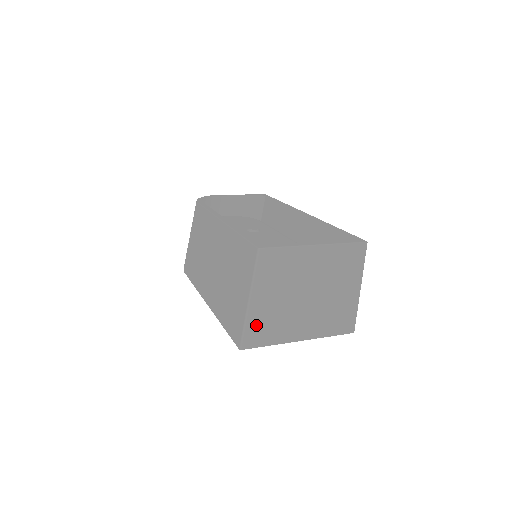
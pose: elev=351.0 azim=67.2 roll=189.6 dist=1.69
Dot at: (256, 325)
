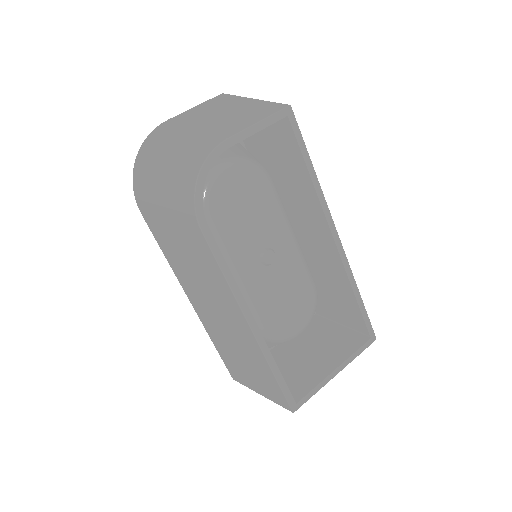
Dot at: occluded
